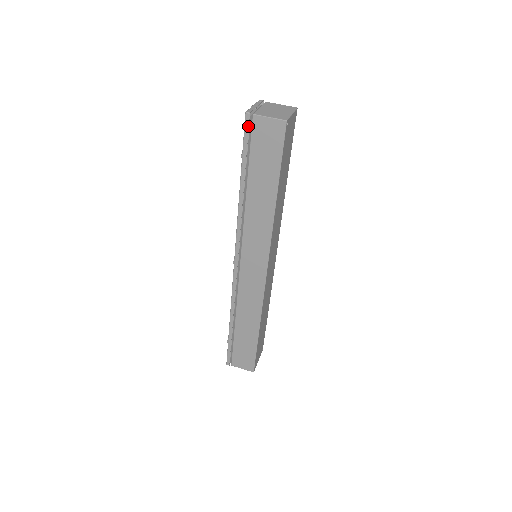
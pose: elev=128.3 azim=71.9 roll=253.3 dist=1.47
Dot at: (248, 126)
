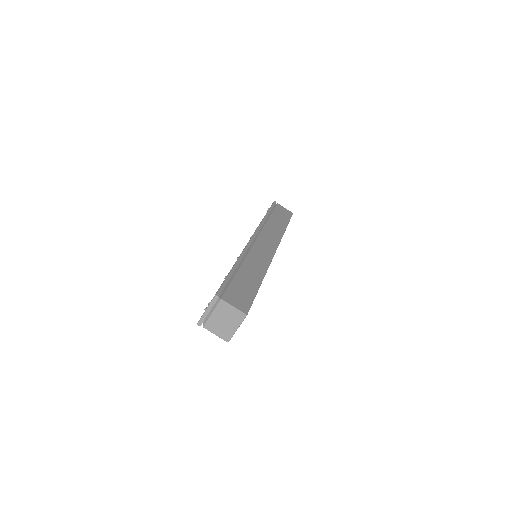
Dot at: occluded
